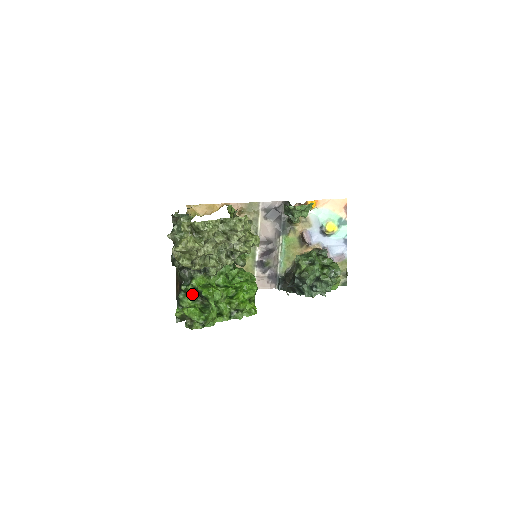
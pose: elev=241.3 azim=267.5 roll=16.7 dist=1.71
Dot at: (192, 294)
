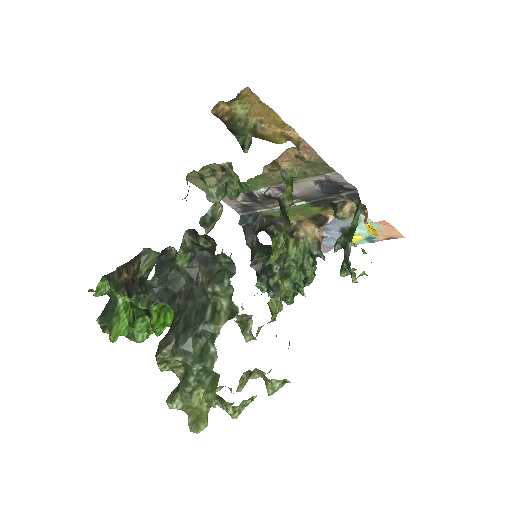
Dot at: occluded
